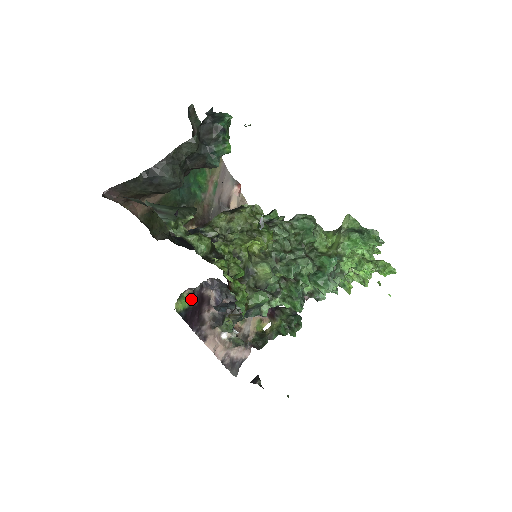
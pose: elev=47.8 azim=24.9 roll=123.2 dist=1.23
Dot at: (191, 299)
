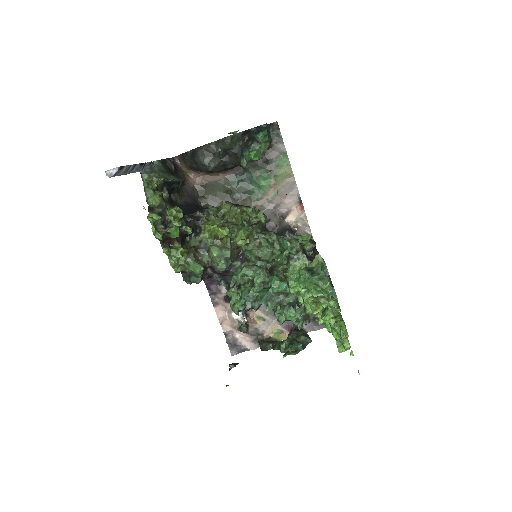
Dot at: occluded
